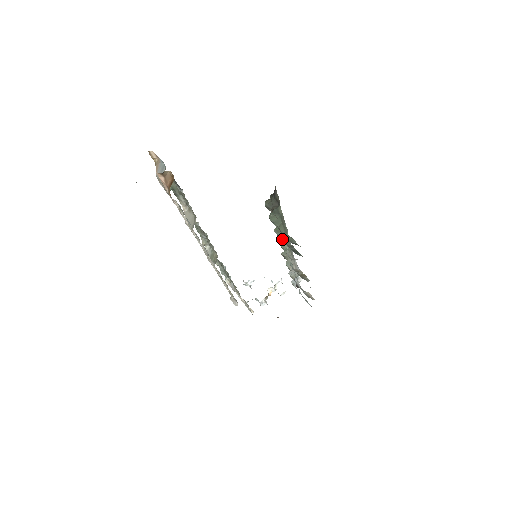
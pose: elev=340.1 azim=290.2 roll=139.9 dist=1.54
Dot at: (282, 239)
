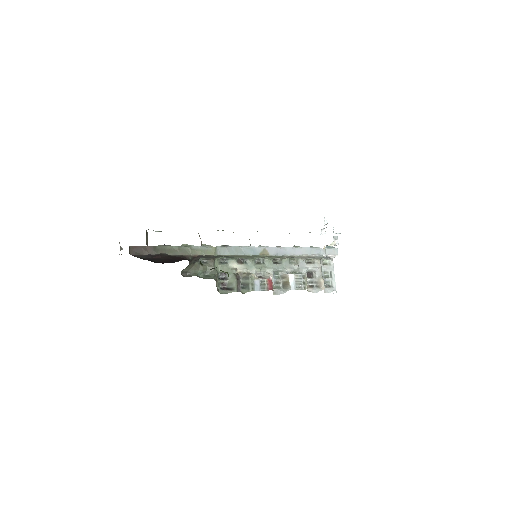
Dot at: (258, 257)
